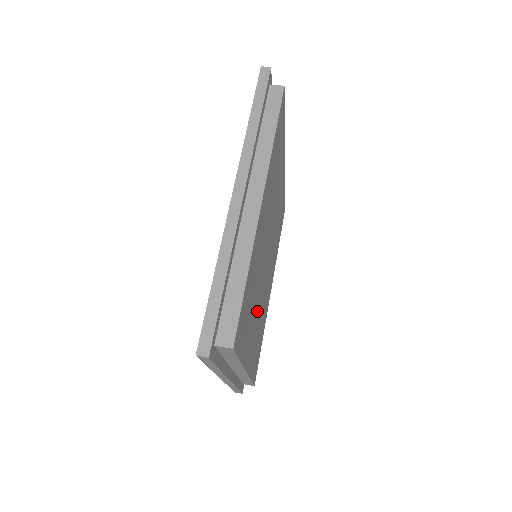
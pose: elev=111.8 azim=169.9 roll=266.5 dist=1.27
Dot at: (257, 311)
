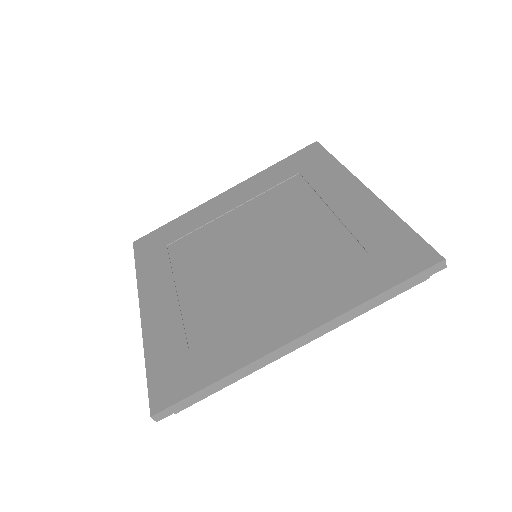
Dot at: occluded
